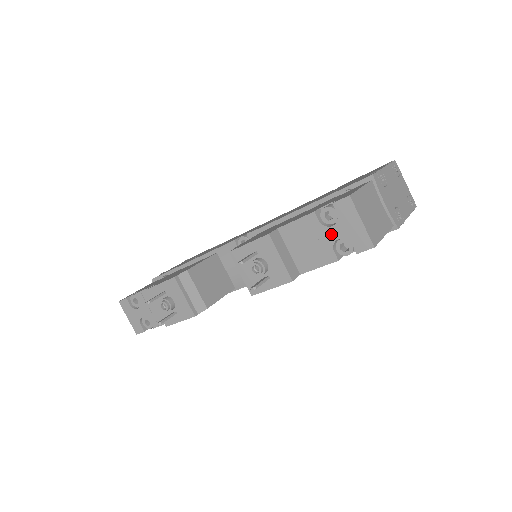
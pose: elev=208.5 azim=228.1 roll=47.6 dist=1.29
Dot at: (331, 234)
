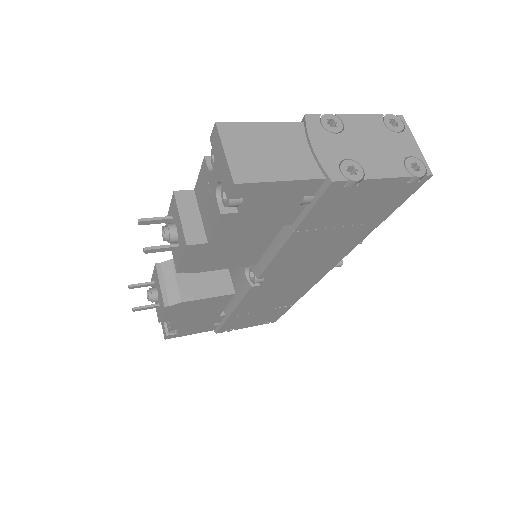
Dot at: (214, 180)
